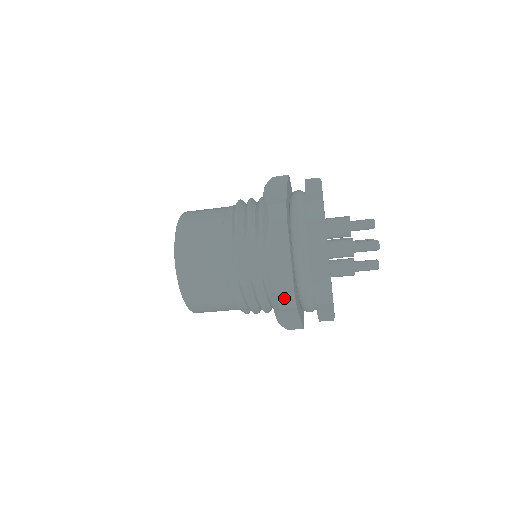
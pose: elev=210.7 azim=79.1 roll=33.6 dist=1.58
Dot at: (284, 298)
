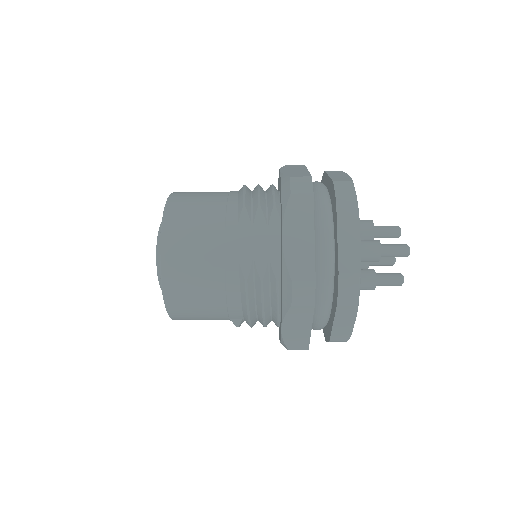
Dot at: (301, 289)
